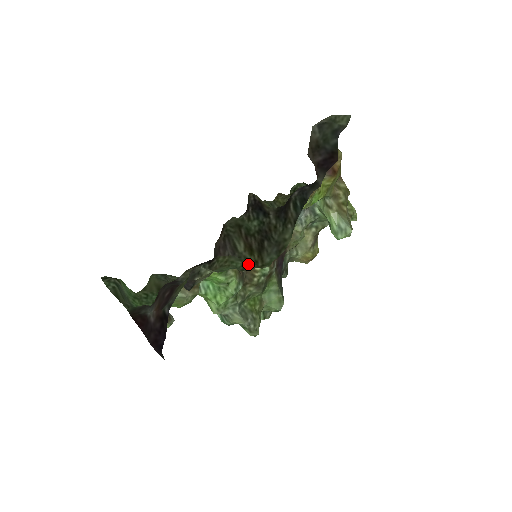
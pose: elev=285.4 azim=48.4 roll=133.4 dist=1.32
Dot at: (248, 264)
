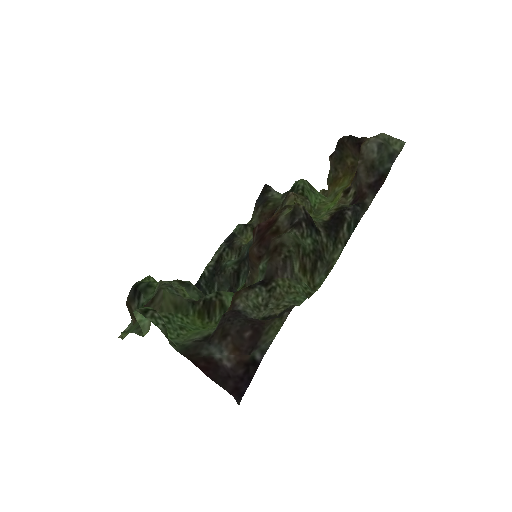
Dot at: (306, 287)
